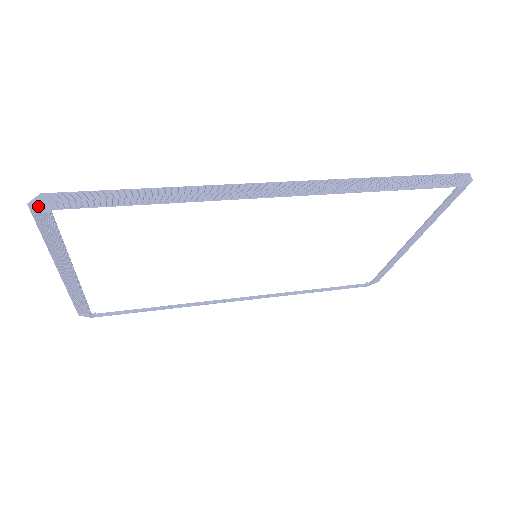
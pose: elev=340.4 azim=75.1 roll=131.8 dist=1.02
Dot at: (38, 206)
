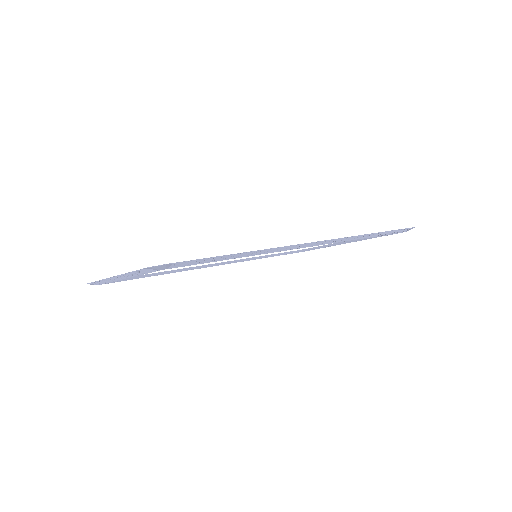
Dot at: (155, 268)
